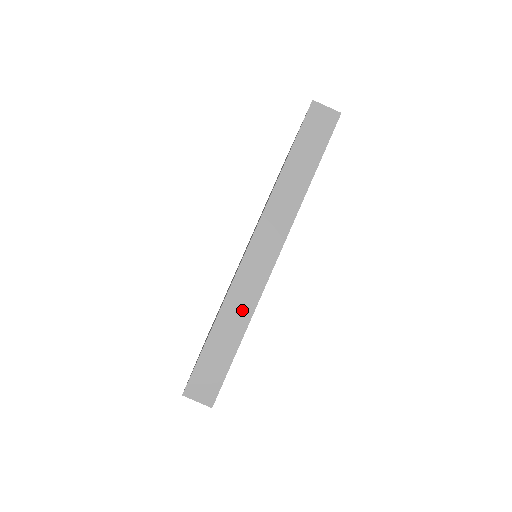
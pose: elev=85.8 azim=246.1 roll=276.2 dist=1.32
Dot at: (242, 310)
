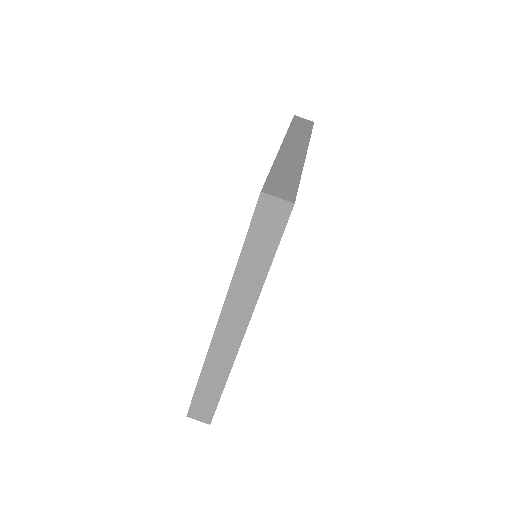
Dot at: (221, 368)
